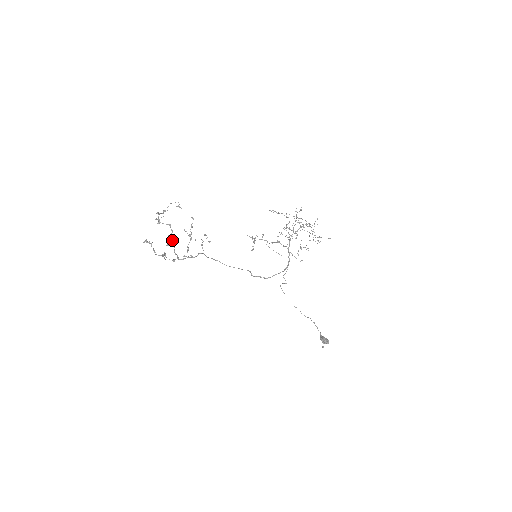
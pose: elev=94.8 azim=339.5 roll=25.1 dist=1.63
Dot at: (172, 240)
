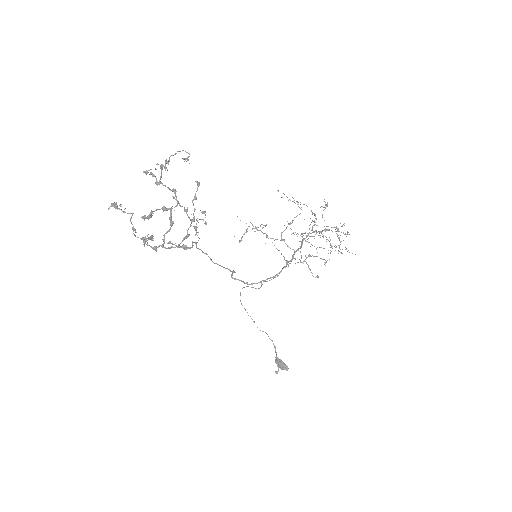
Dot at: (171, 218)
